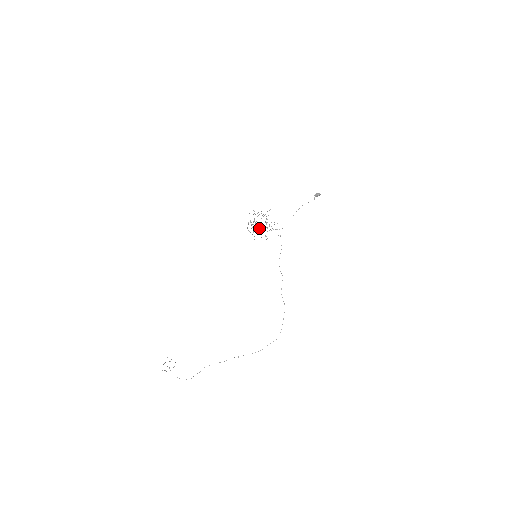
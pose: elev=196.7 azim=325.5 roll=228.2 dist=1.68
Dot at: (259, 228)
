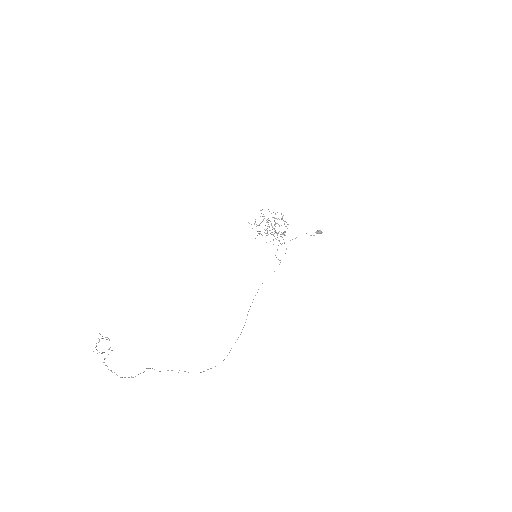
Dot at: occluded
